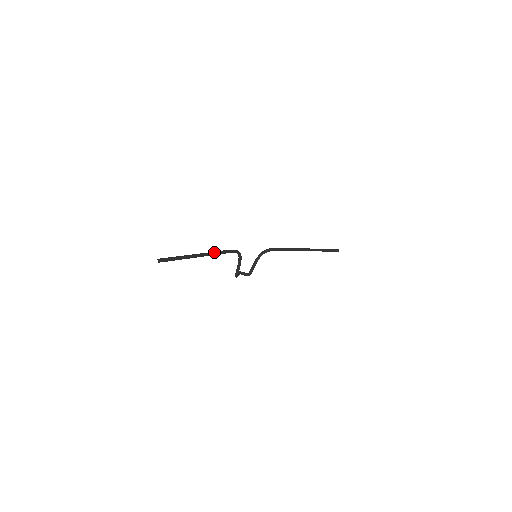
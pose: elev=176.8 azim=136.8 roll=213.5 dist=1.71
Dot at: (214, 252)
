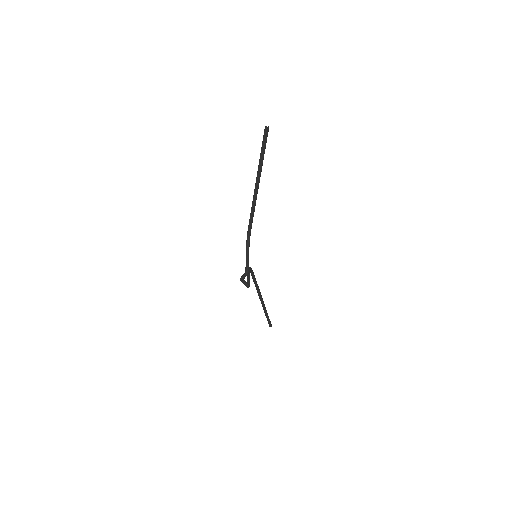
Dot at: (254, 201)
